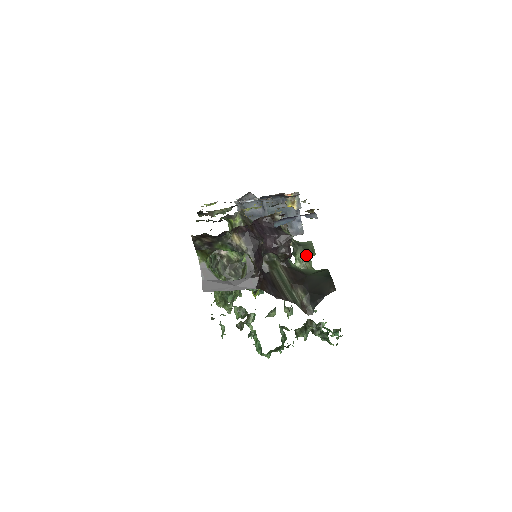
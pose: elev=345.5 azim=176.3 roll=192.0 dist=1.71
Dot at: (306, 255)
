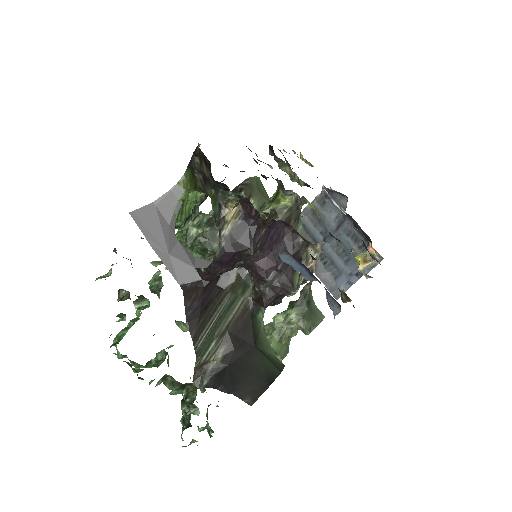
Dot at: (299, 322)
